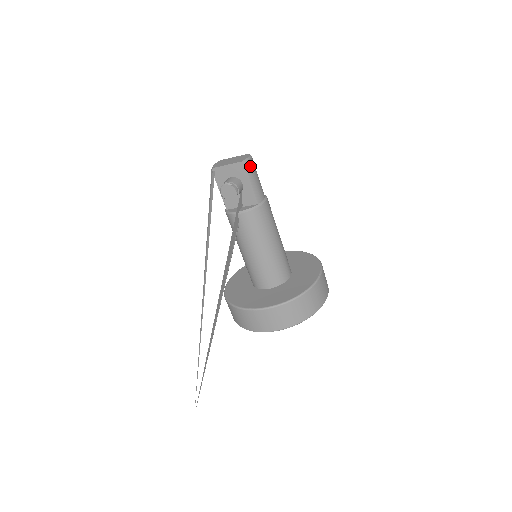
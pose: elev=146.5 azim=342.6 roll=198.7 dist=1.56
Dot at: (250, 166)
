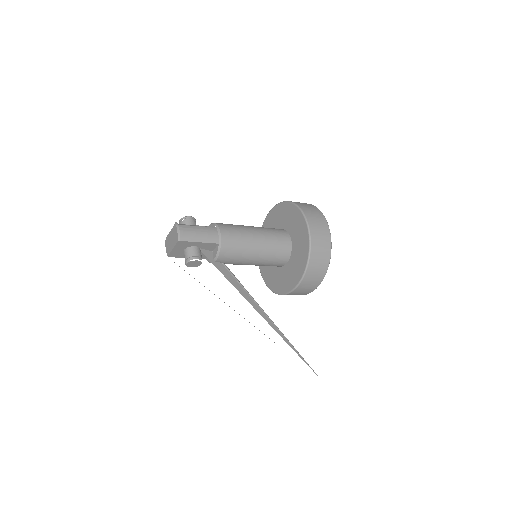
Dot at: (185, 235)
